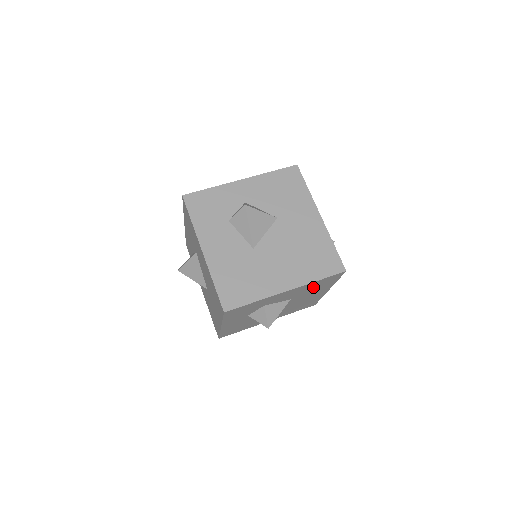
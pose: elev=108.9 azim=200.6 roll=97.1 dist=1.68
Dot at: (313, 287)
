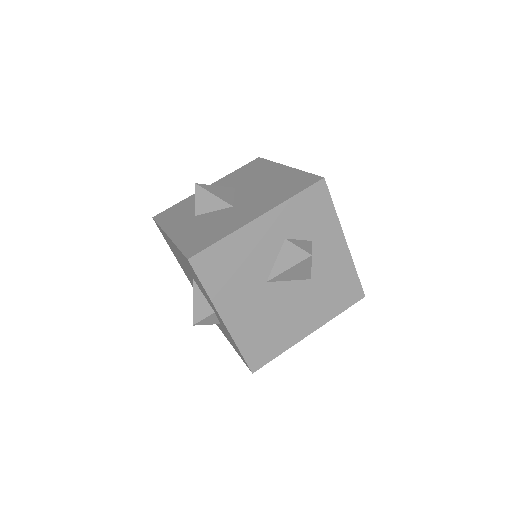
Dot at: (336, 285)
